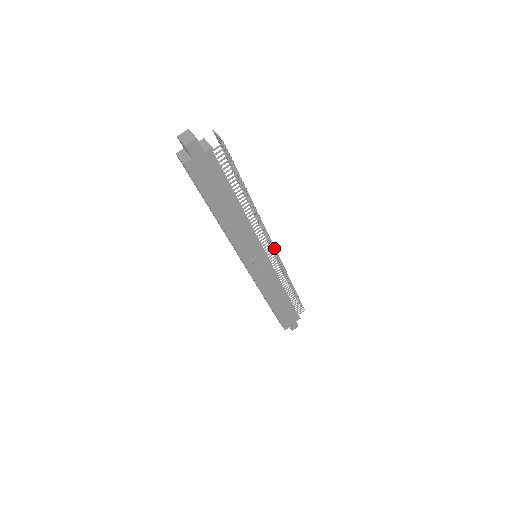
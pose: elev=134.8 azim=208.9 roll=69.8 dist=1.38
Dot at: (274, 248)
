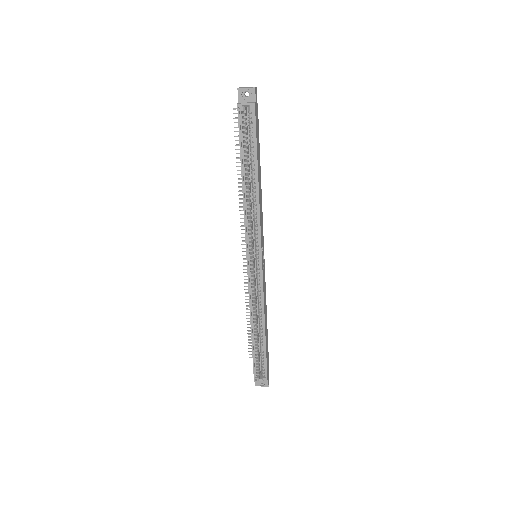
Dot at: occluded
